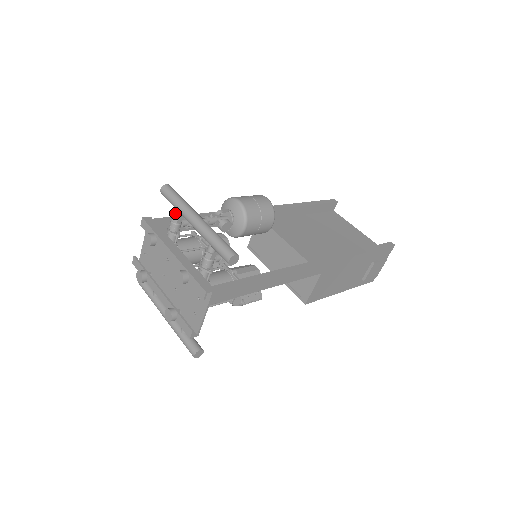
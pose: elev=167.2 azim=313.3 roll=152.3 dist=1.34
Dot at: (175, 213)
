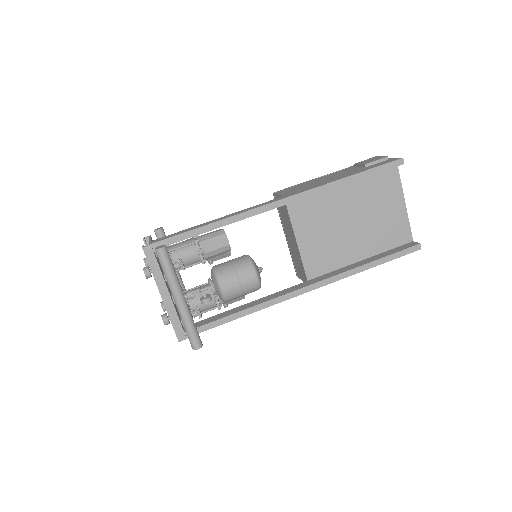
Dot at: occluded
